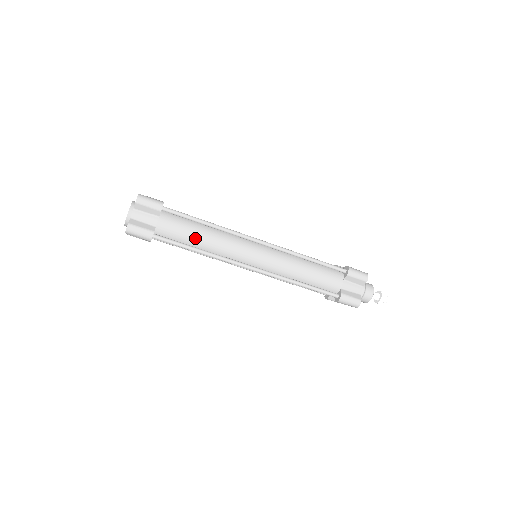
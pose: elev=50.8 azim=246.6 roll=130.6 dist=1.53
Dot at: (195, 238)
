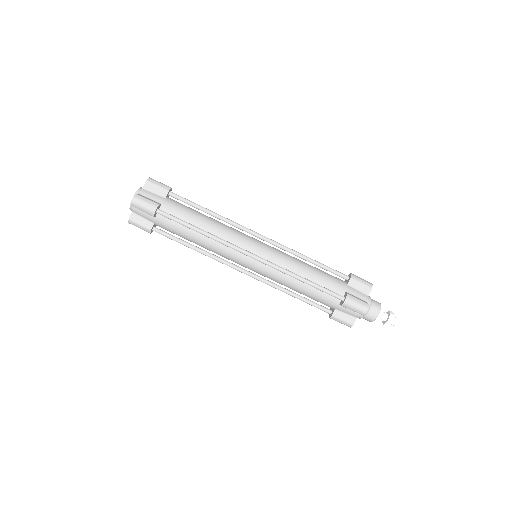
Dot at: (198, 220)
